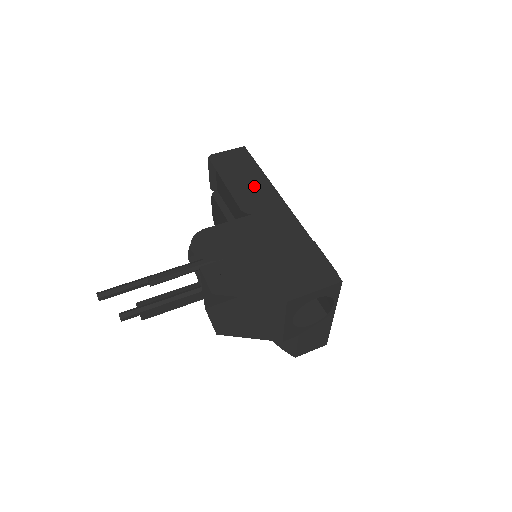
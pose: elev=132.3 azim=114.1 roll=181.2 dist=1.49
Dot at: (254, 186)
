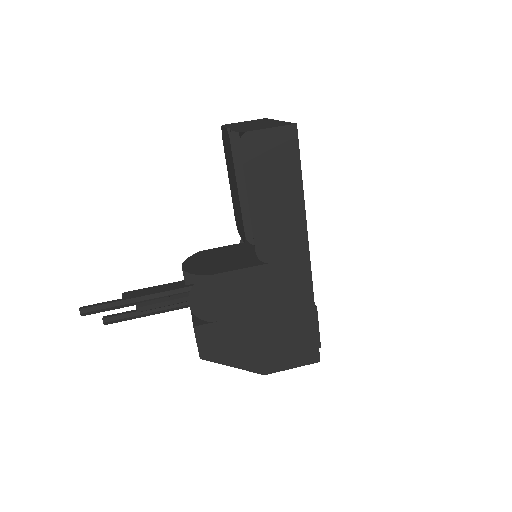
Dot at: (283, 216)
